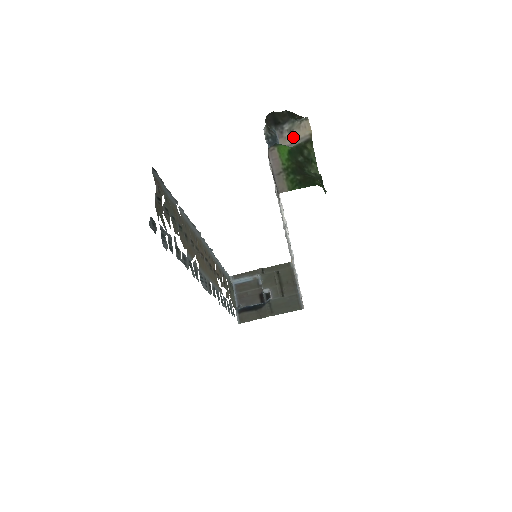
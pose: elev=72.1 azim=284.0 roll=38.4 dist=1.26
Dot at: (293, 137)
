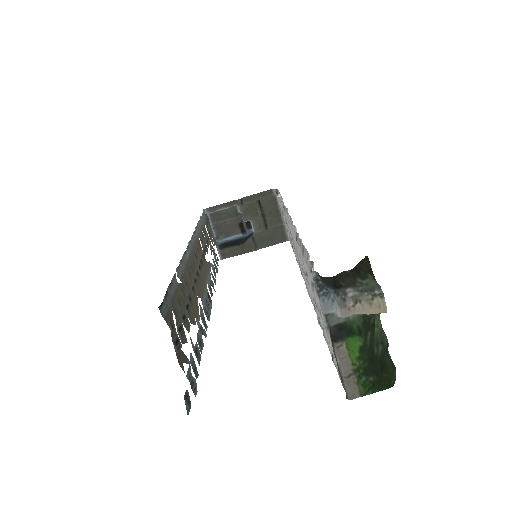
Dot at: (360, 311)
